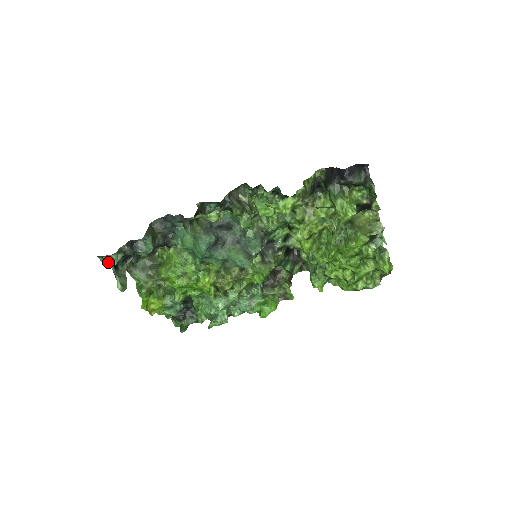
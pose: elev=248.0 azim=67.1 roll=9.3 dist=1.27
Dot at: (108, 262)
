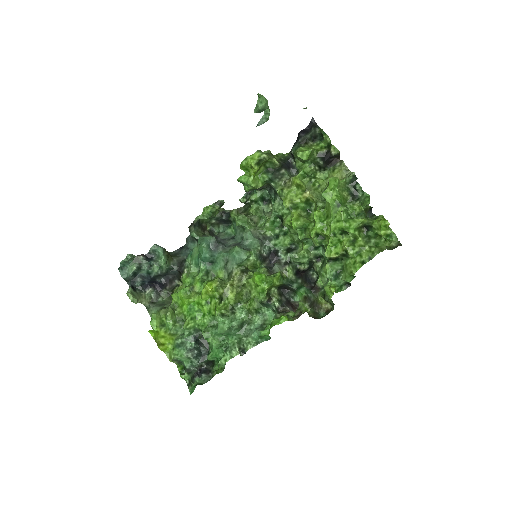
Dot at: (126, 275)
